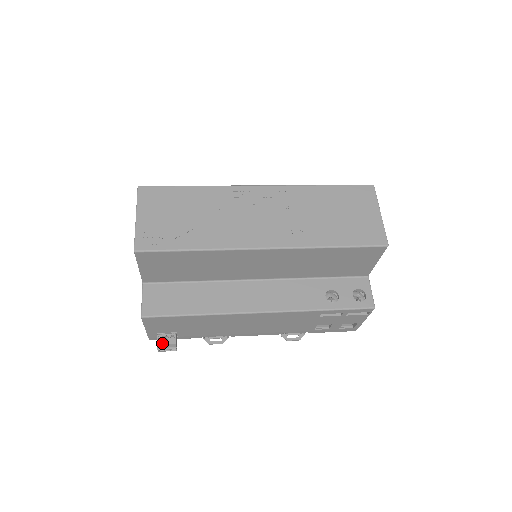
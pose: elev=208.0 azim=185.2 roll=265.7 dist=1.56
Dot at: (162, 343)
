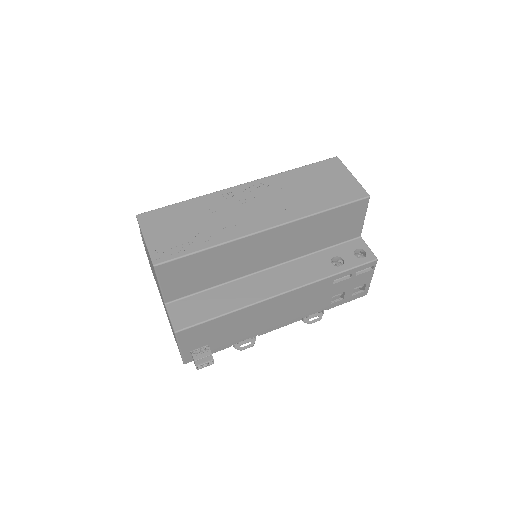
Dot at: (199, 358)
